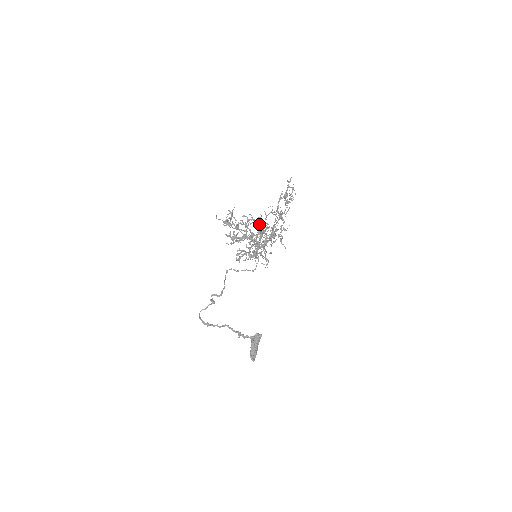
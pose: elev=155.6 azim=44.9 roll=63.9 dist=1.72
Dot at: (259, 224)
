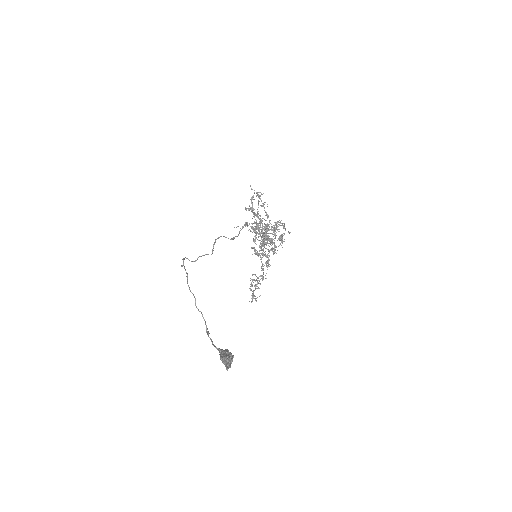
Dot at: (266, 233)
